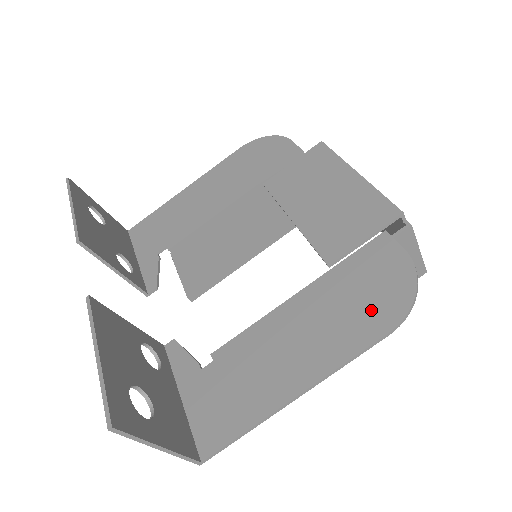
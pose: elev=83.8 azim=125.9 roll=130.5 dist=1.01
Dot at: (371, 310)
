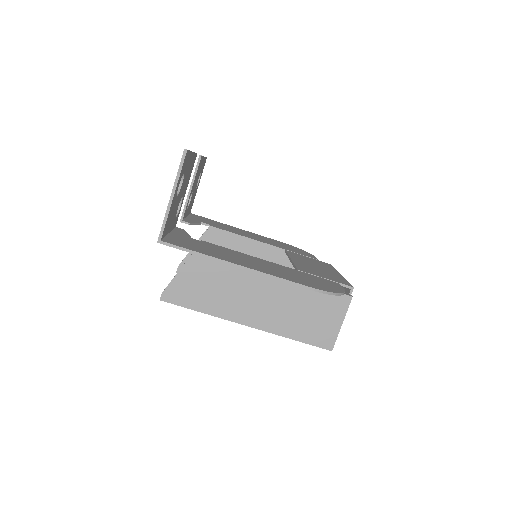
Dot at: (308, 282)
